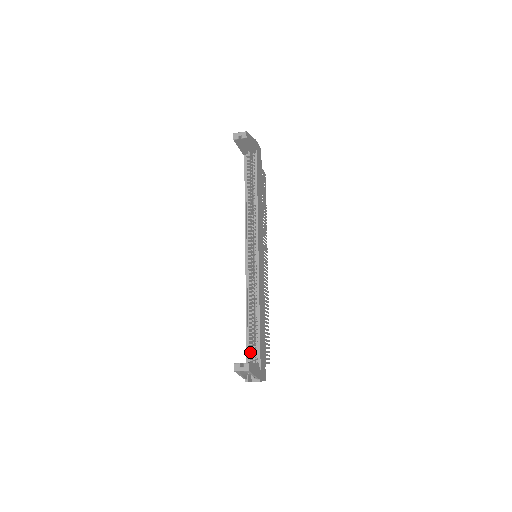
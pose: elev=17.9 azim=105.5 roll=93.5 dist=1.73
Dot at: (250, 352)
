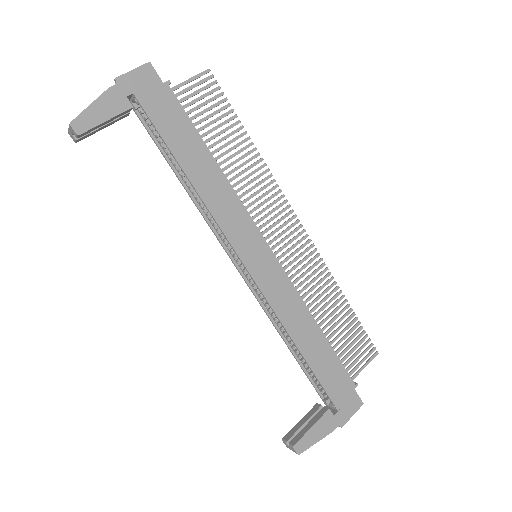
Dot at: (318, 387)
